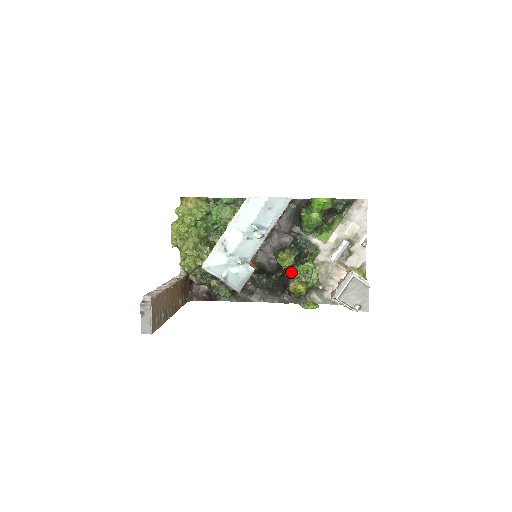
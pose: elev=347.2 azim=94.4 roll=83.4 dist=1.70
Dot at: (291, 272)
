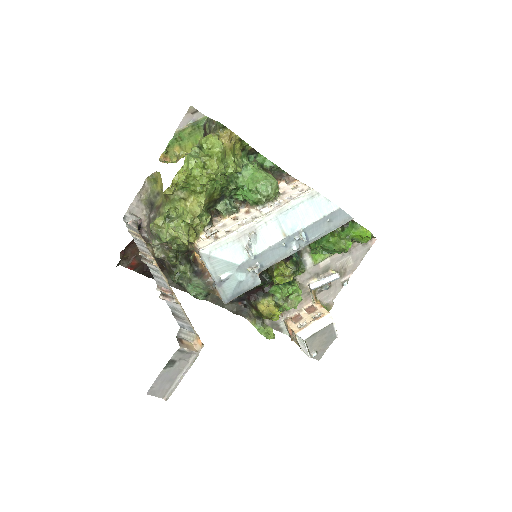
Dot at: (270, 286)
